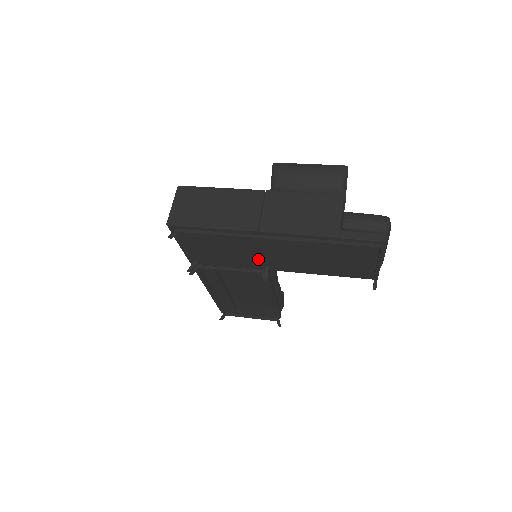
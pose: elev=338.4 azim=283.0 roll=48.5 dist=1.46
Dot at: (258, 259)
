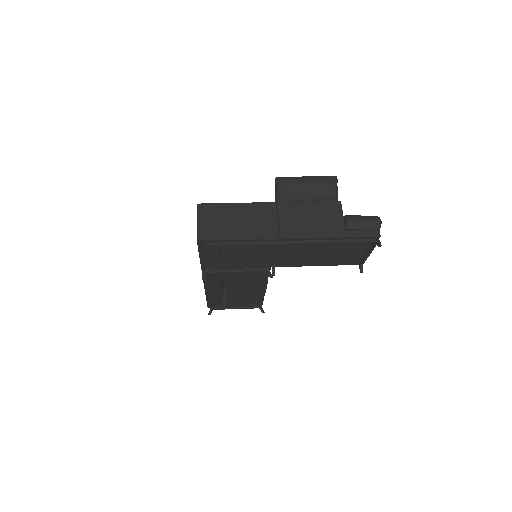
Dot at: (268, 260)
